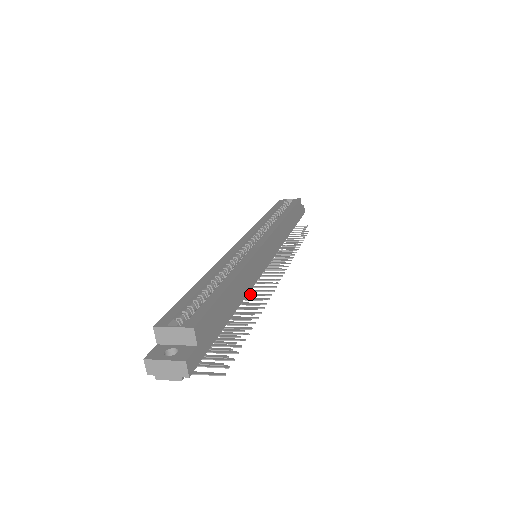
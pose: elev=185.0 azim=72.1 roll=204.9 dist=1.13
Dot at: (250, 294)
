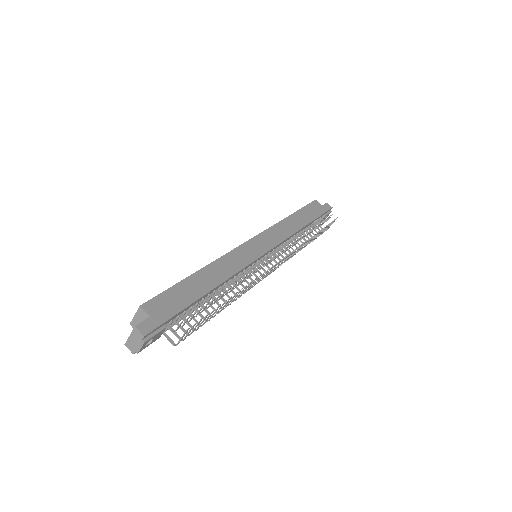
Dot at: (244, 280)
